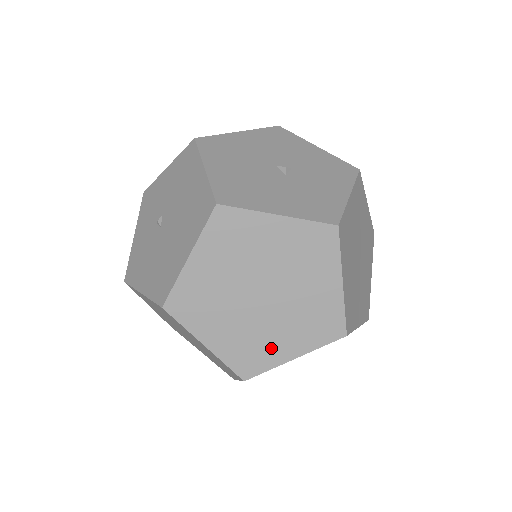
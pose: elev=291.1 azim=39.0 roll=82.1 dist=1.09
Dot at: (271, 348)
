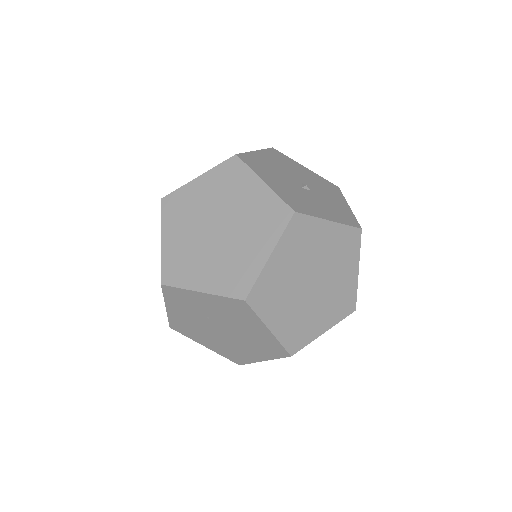
Dot at: (194, 272)
